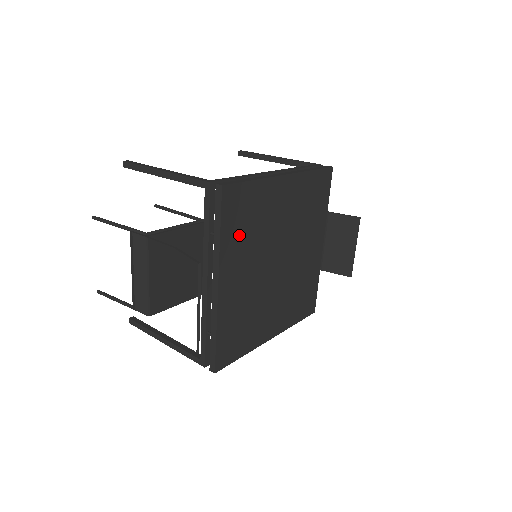
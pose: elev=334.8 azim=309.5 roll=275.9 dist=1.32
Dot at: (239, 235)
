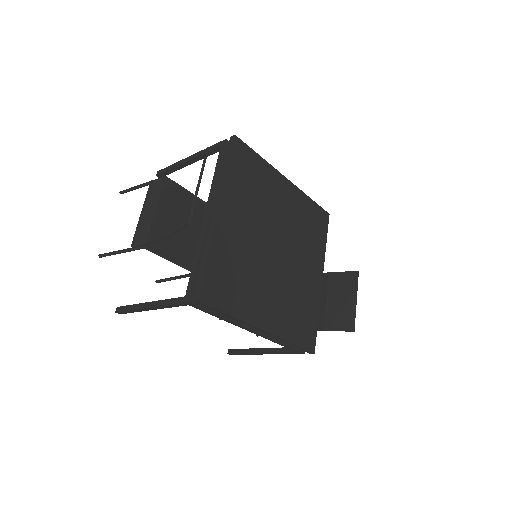
Dot at: (243, 186)
